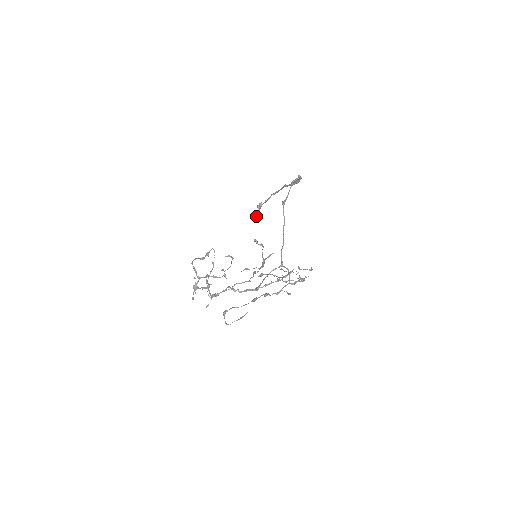
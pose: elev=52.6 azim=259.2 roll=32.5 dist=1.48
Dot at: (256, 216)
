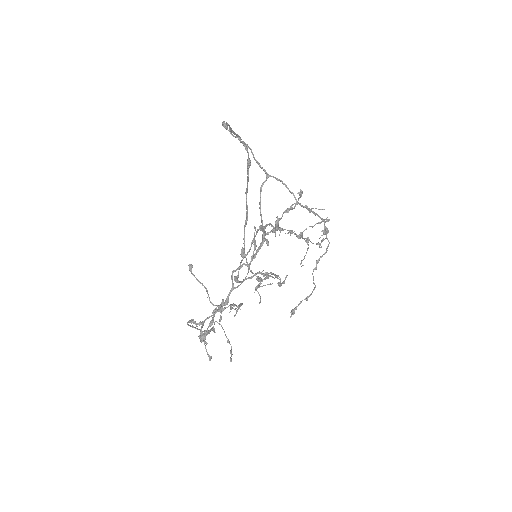
Dot at: occluded
